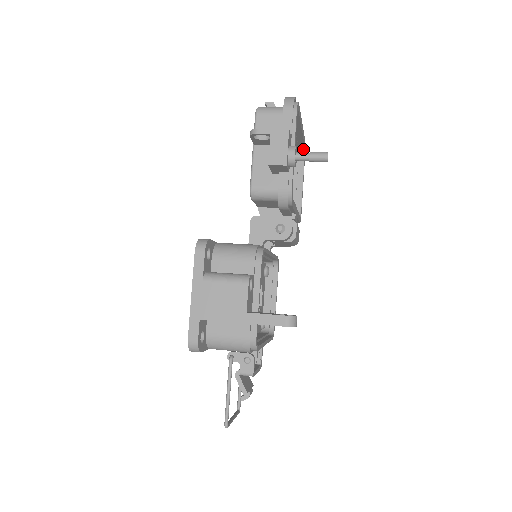
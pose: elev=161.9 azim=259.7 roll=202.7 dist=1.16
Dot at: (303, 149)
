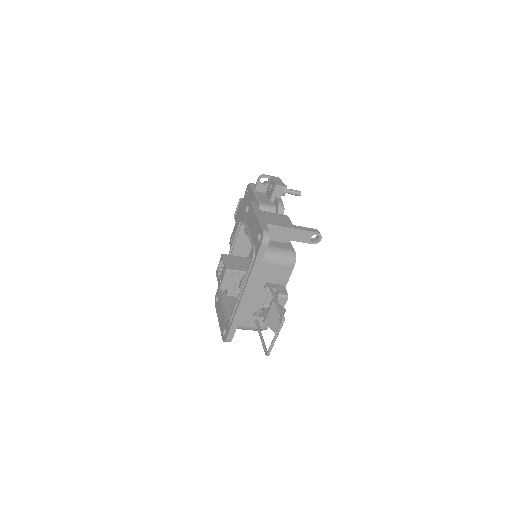
Dot at: occluded
